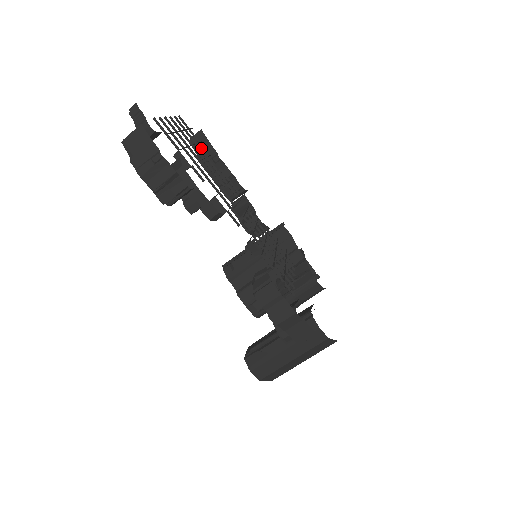
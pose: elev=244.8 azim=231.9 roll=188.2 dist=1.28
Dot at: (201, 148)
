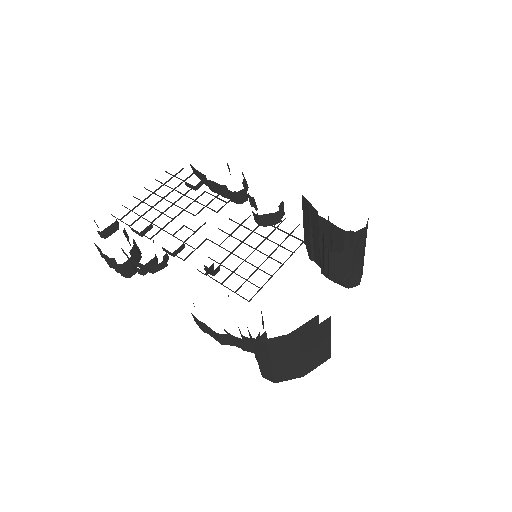
Dot at: (188, 184)
